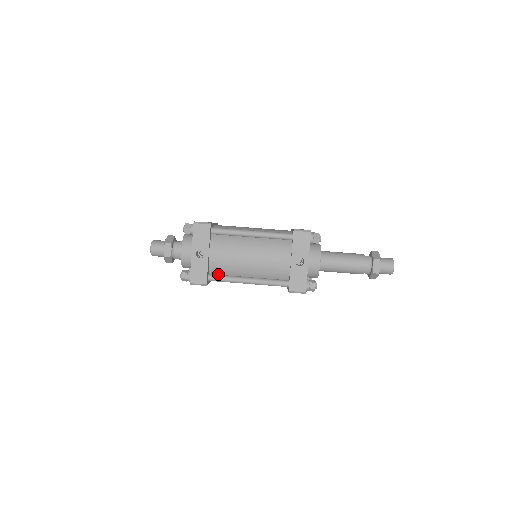
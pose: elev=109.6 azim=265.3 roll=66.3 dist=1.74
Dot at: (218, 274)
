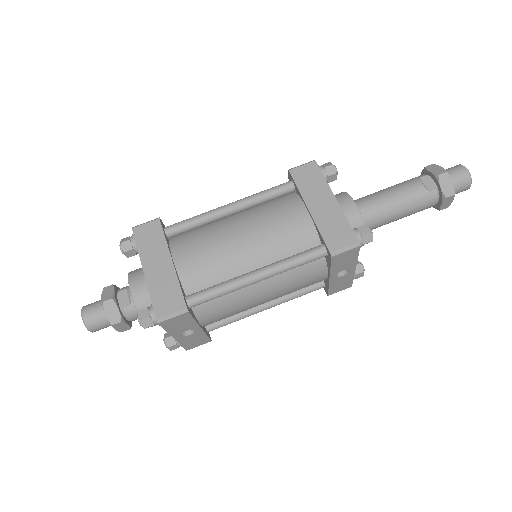
Dot at: occluded
